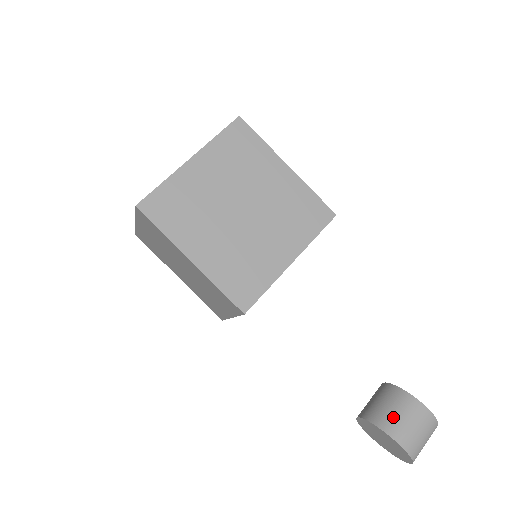
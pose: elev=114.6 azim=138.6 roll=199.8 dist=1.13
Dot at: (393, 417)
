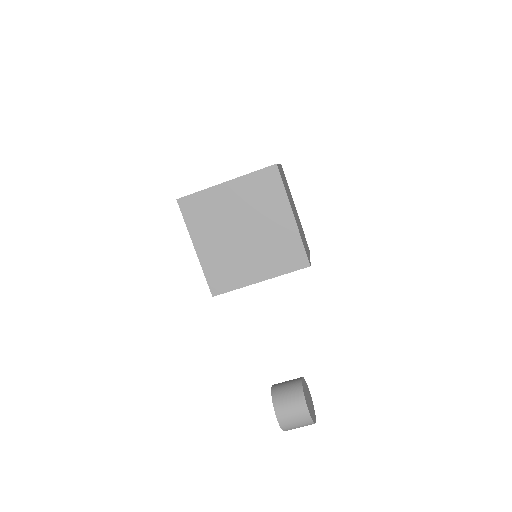
Dot at: (284, 401)
